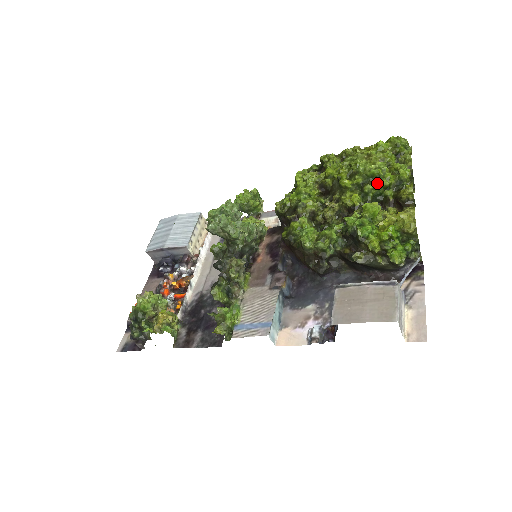
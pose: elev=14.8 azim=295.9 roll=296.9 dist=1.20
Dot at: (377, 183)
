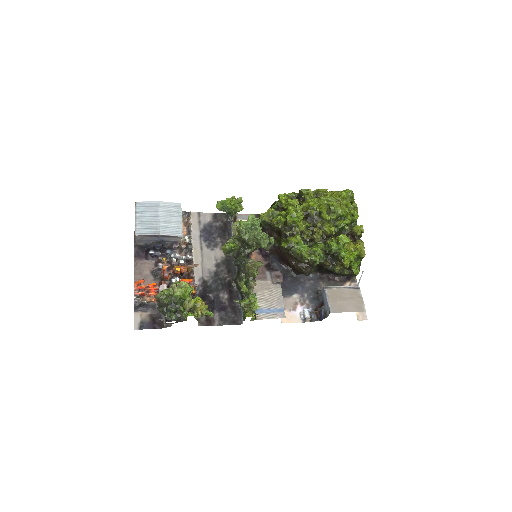
Dot at: (344, 221)
